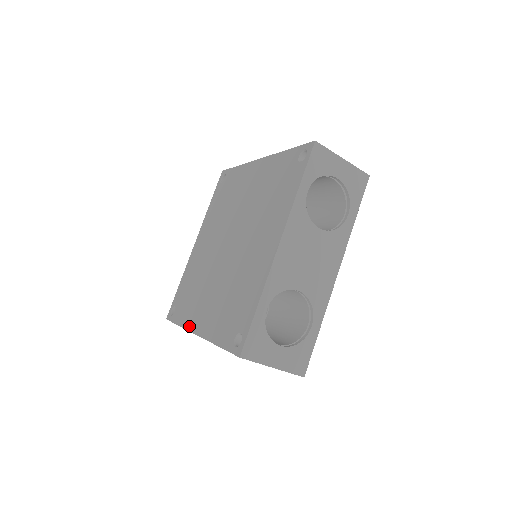
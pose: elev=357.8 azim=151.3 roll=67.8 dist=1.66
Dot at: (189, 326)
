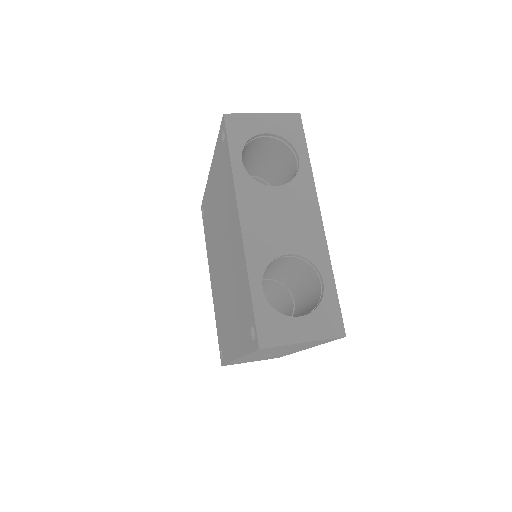
Dot at: (231, 356)
